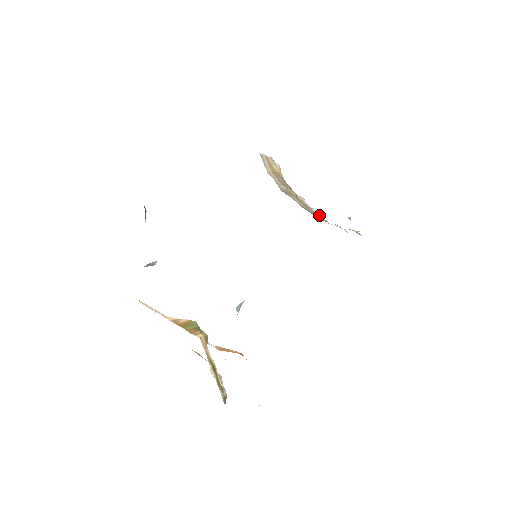
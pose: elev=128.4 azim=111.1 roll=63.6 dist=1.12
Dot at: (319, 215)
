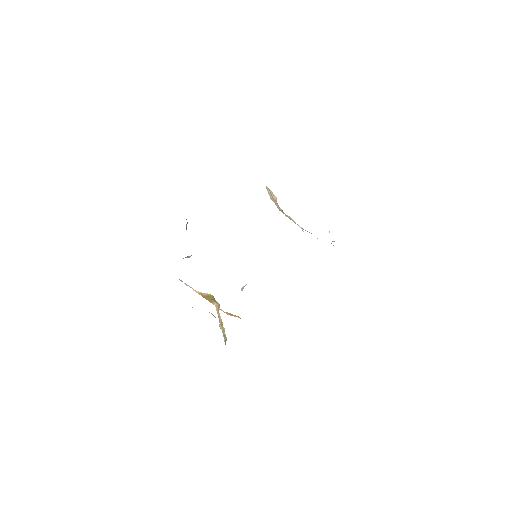
Dot at: occluded
